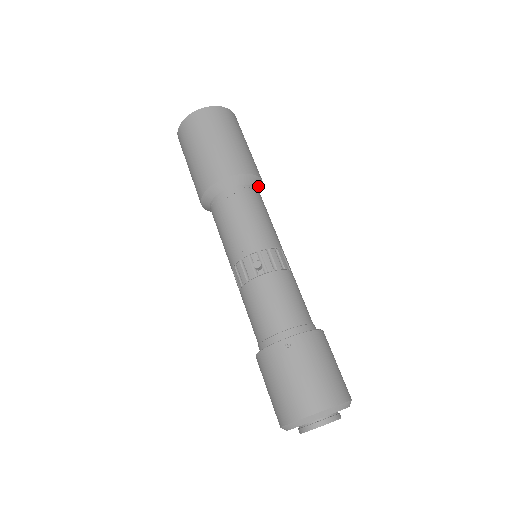
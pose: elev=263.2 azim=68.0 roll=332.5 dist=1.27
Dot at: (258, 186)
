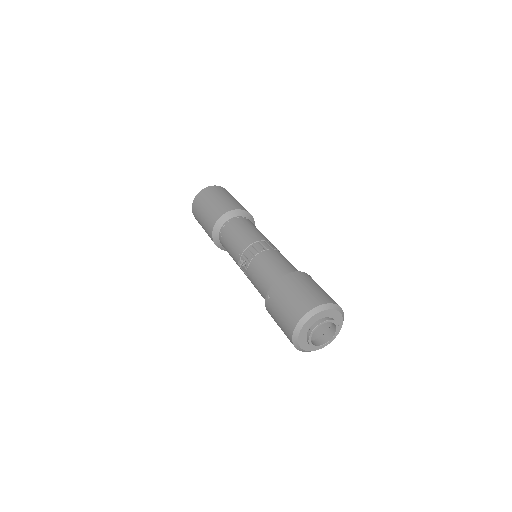
Dot at: (238, 215)
